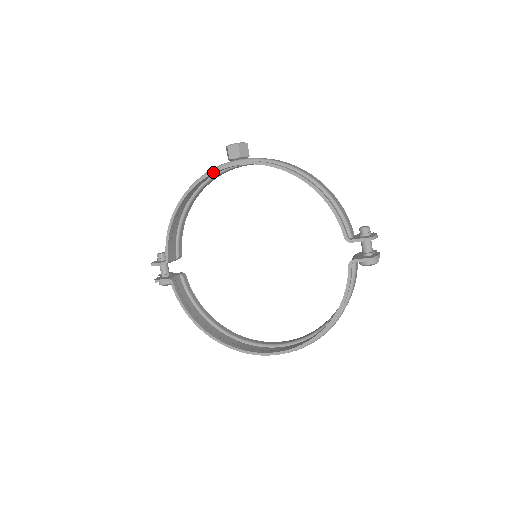
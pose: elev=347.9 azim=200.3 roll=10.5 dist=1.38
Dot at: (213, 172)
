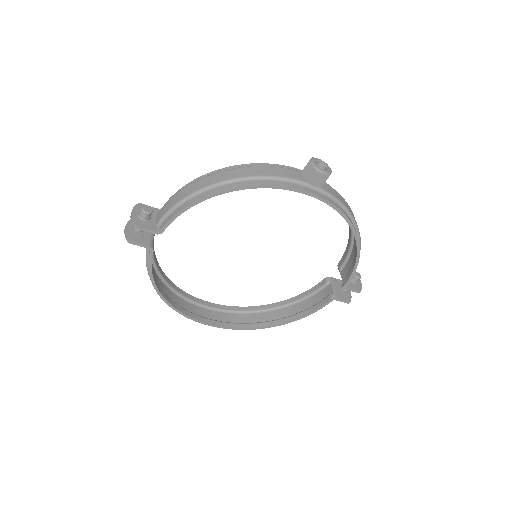
Dot at: (285, 188)
